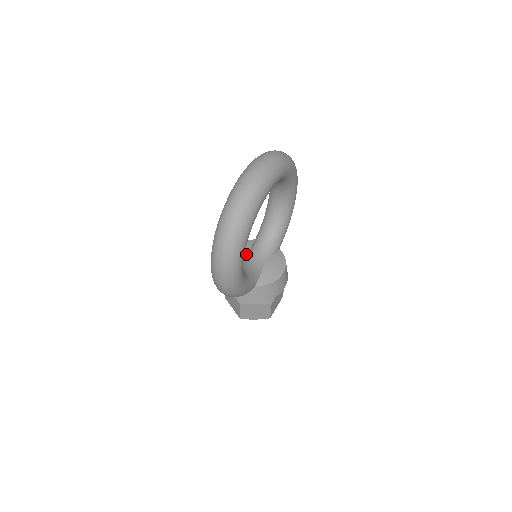
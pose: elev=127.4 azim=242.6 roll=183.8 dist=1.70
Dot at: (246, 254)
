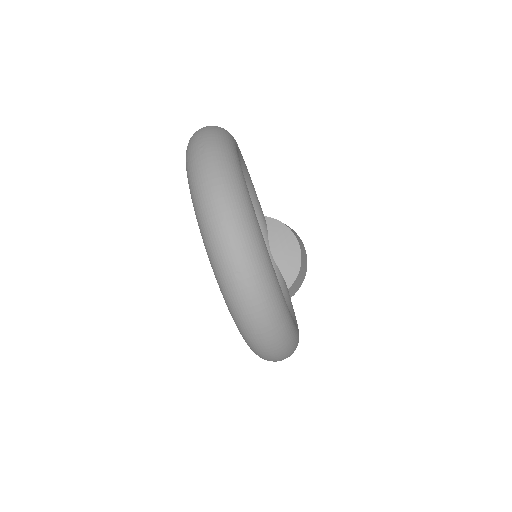
Dot at: occluded
